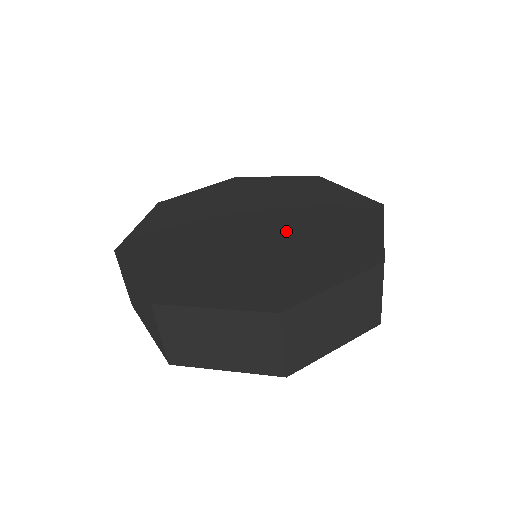
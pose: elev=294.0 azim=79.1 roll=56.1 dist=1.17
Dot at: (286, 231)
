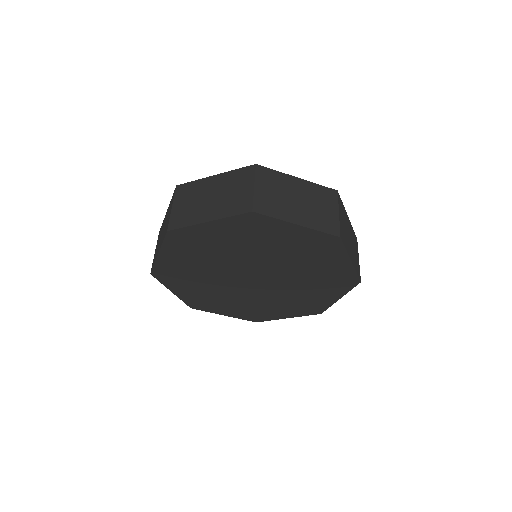
Dot at: occluded
